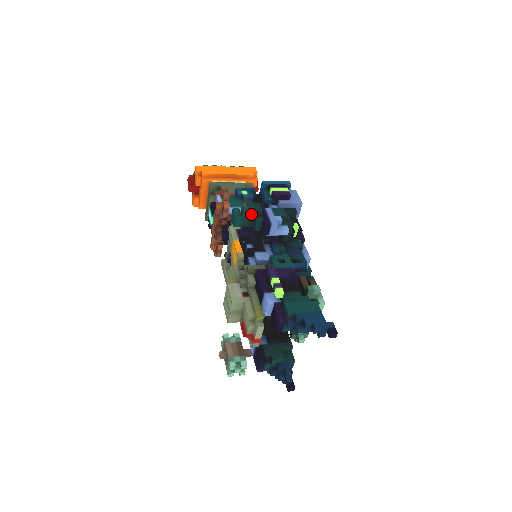
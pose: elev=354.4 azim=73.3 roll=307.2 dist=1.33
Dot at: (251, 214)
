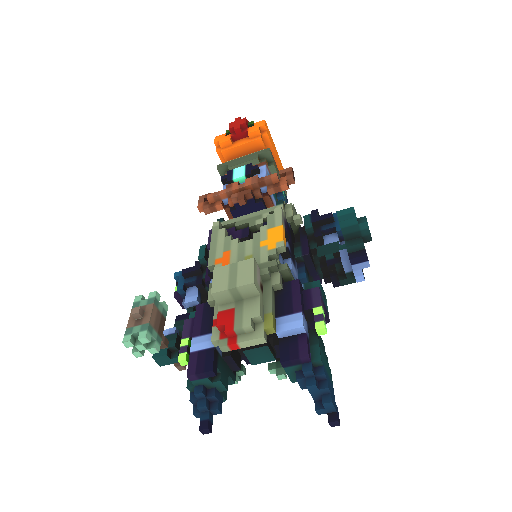
Dot at: (364, 231)
